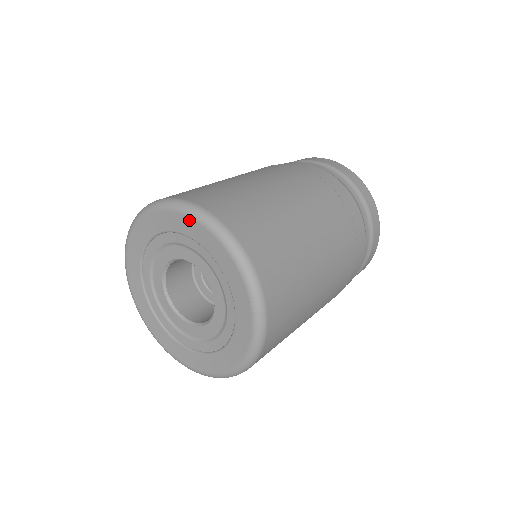
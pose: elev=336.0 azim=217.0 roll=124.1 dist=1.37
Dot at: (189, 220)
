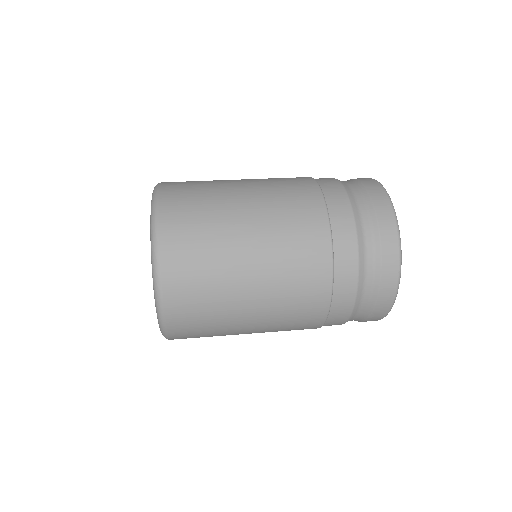
Dot at: occluded
